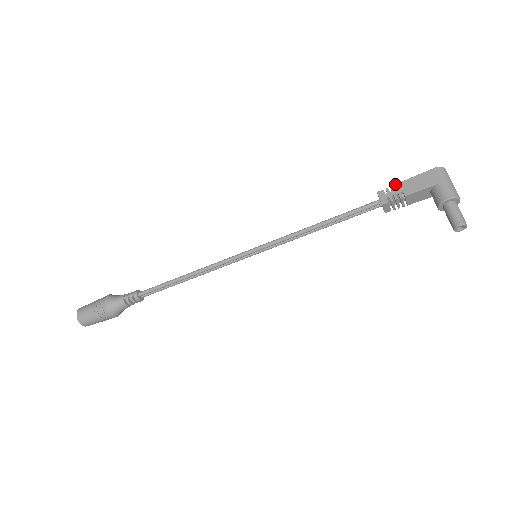
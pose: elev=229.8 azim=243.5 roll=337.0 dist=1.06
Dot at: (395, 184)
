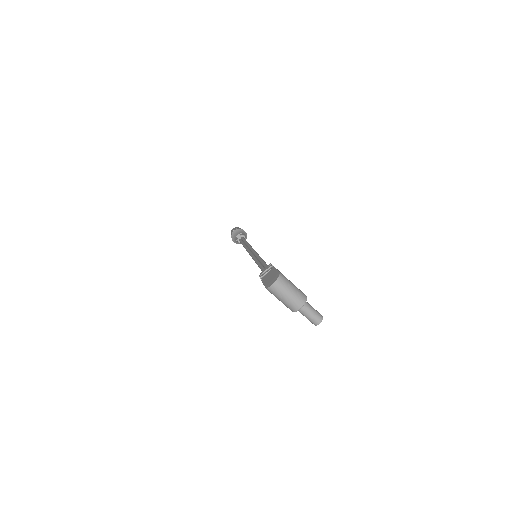
Dot at: occluded
